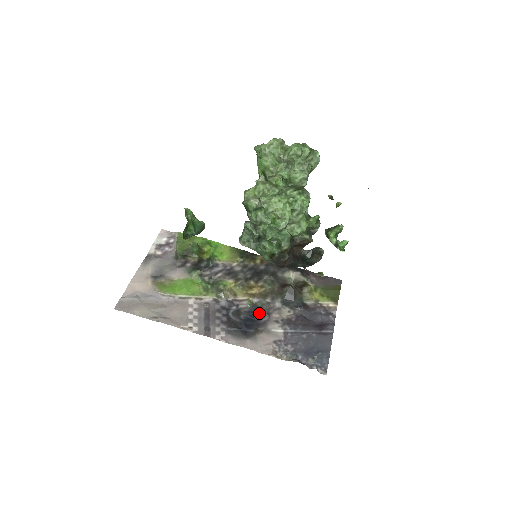
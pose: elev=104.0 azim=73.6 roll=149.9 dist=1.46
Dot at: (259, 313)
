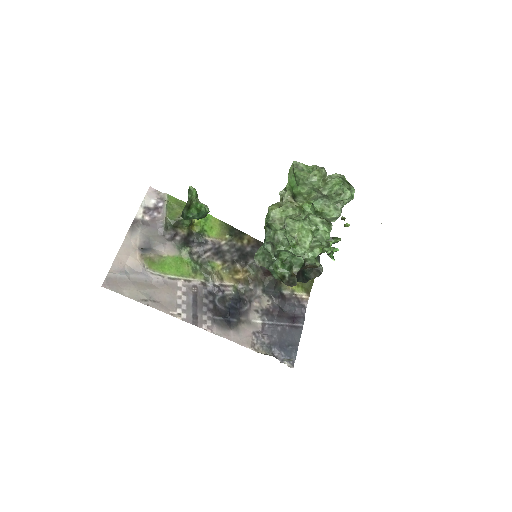
Dot at: (242, 301)
